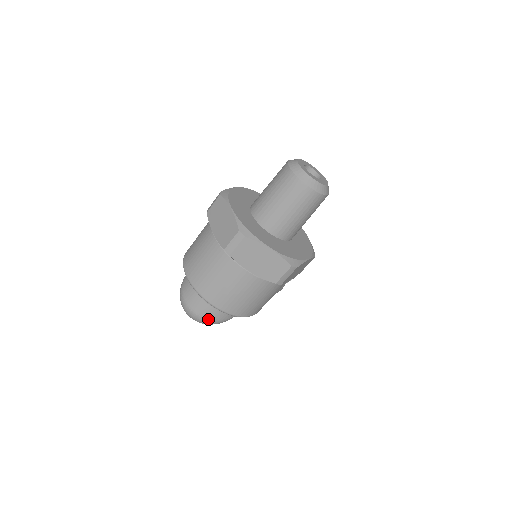
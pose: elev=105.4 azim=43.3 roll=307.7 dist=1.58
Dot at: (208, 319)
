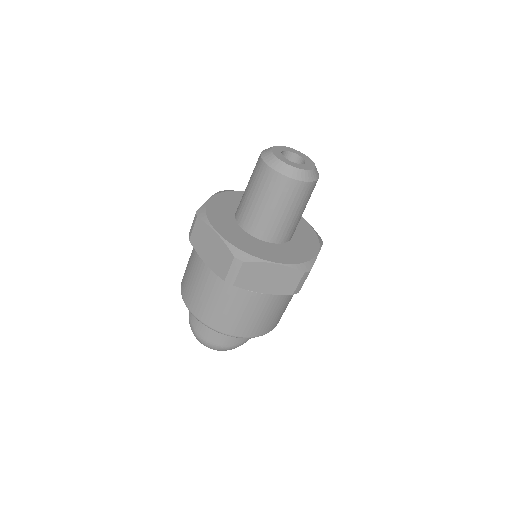
Dot at: (230, 346)
